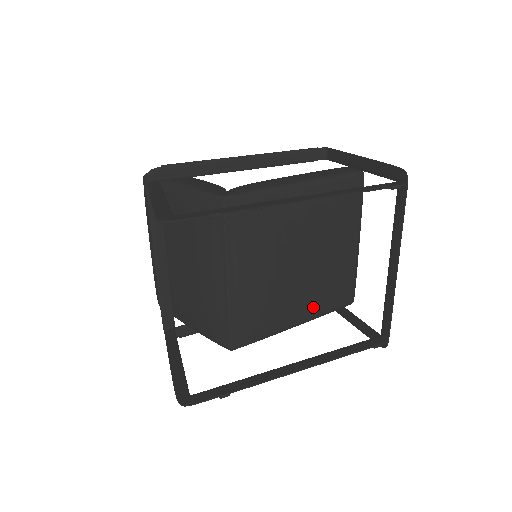
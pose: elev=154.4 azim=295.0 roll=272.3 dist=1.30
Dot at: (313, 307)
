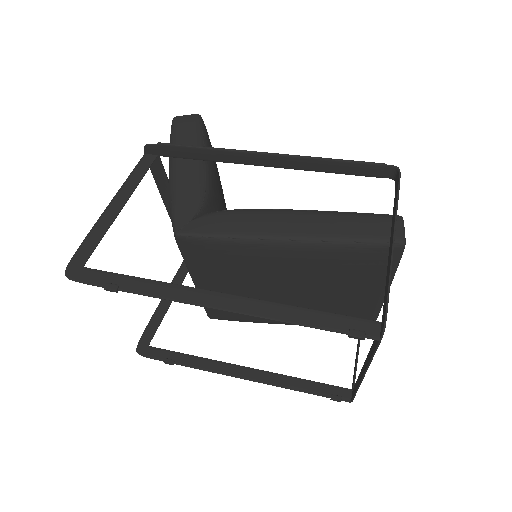
Dot at: occluded
